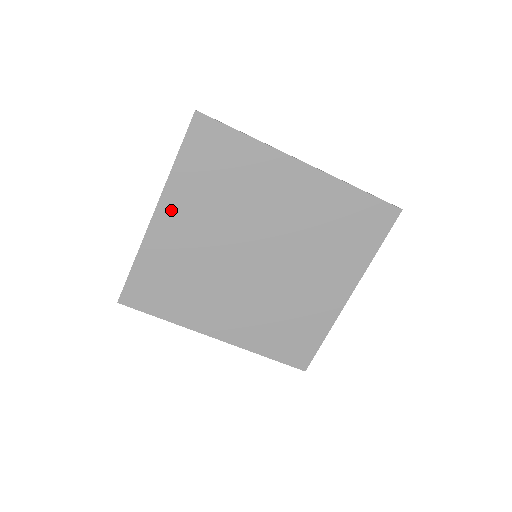
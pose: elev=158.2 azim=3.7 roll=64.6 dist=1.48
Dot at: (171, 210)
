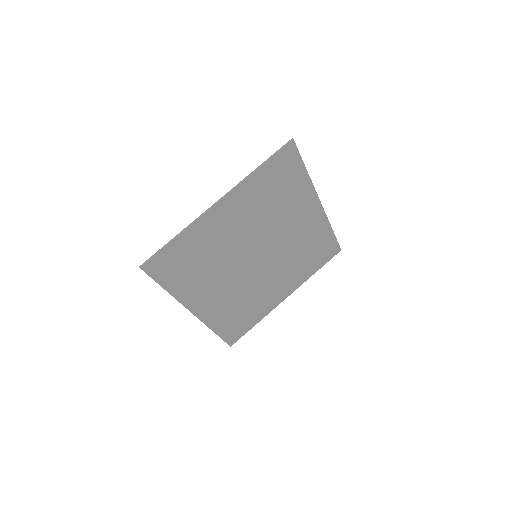
Dot at: (231, 204)
